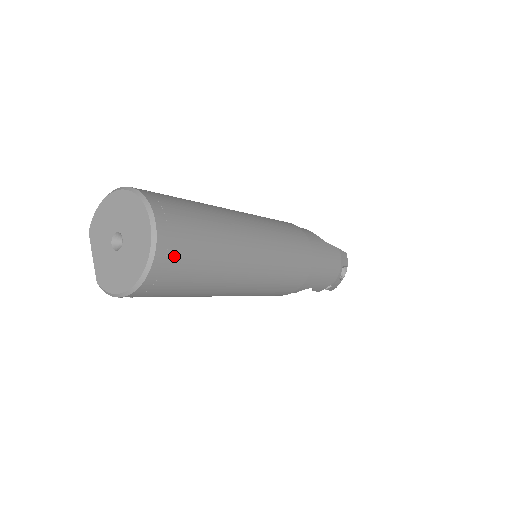
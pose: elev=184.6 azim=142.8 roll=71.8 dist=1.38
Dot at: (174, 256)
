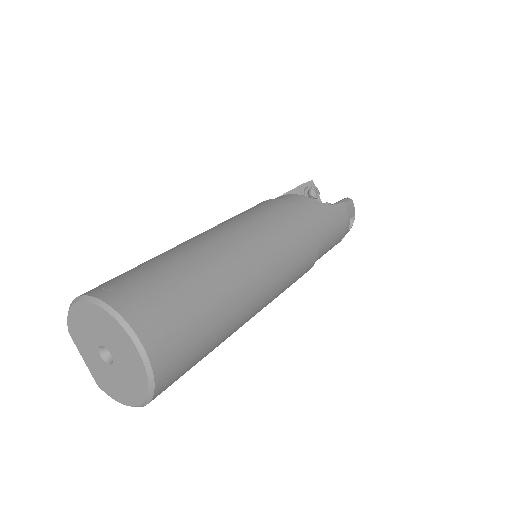
Dot at: (175, 365)
